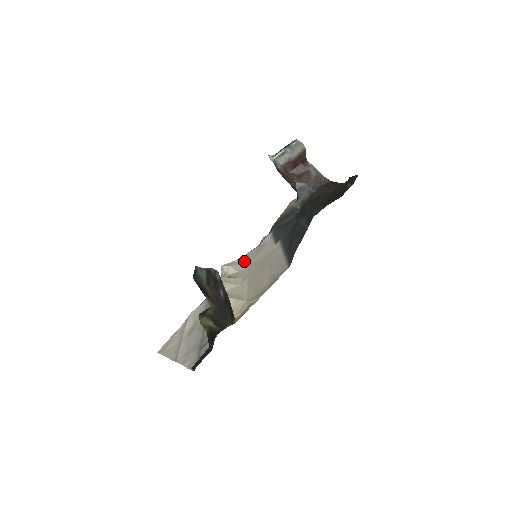
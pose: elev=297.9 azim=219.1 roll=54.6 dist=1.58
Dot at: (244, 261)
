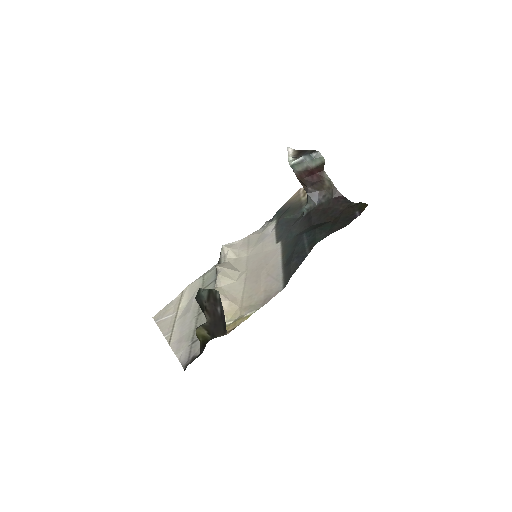
Dot at: (244, 246)
